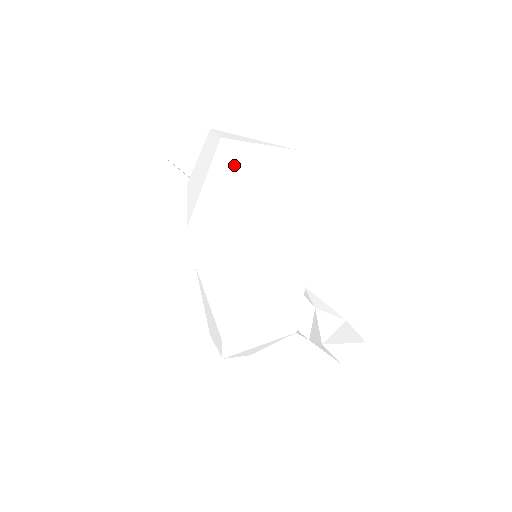
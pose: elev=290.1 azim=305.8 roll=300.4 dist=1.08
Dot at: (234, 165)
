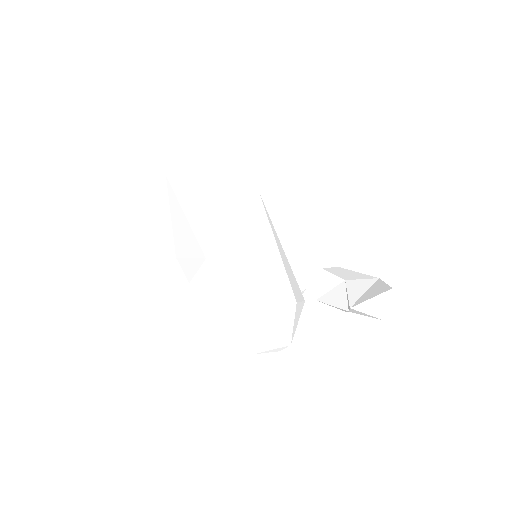
Dot at: (179, 190)
